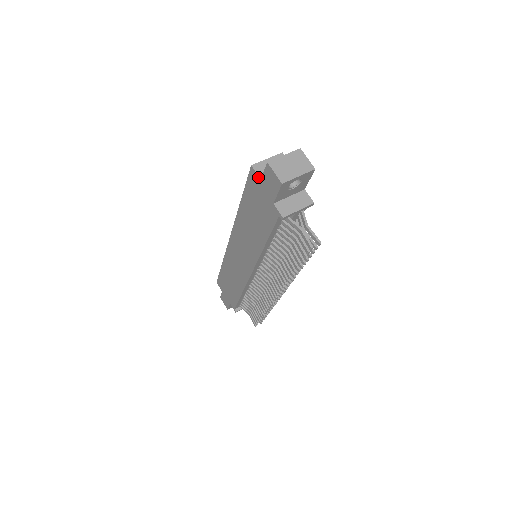
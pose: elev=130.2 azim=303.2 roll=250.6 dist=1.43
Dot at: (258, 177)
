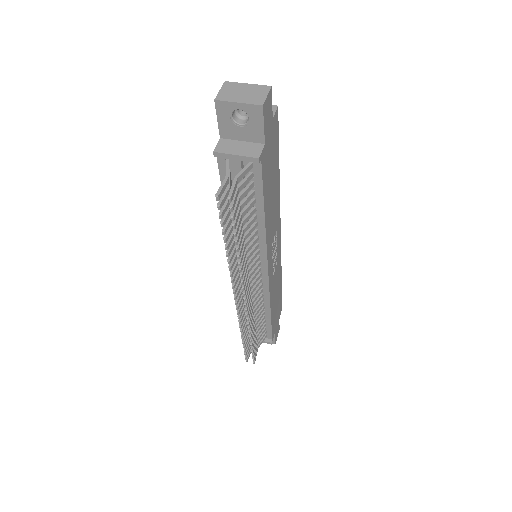
Dot at: occluded
